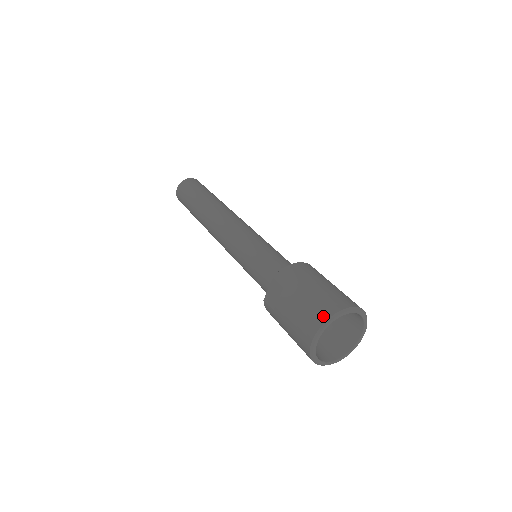
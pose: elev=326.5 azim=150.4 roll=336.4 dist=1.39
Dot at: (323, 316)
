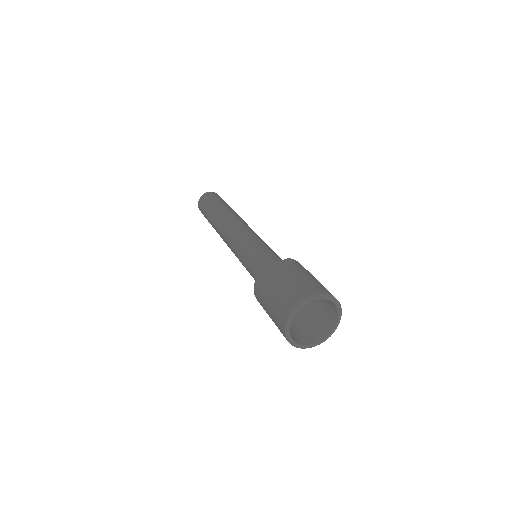
Dot at: (327, 292)
